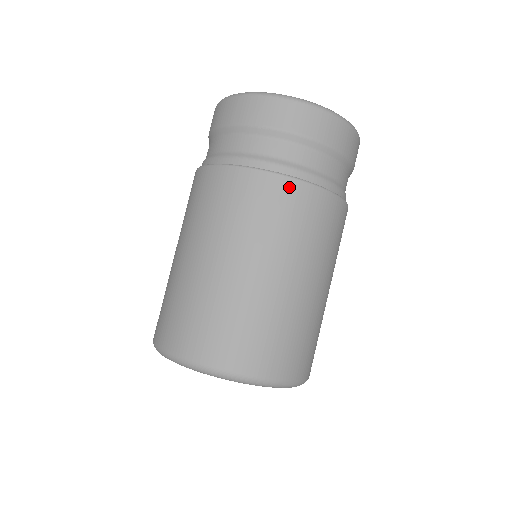
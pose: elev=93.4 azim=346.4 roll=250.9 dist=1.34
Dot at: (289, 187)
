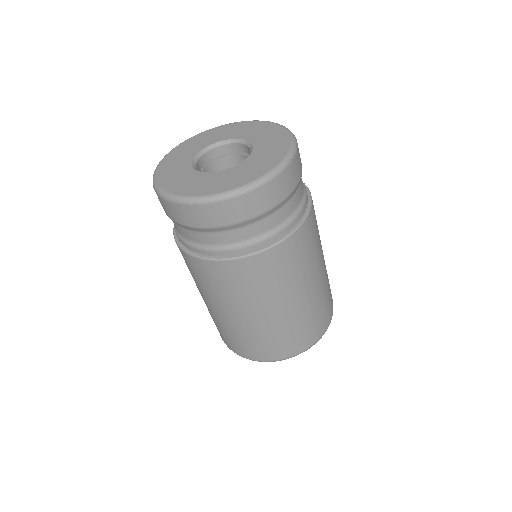
Dot at: (220, 267)
